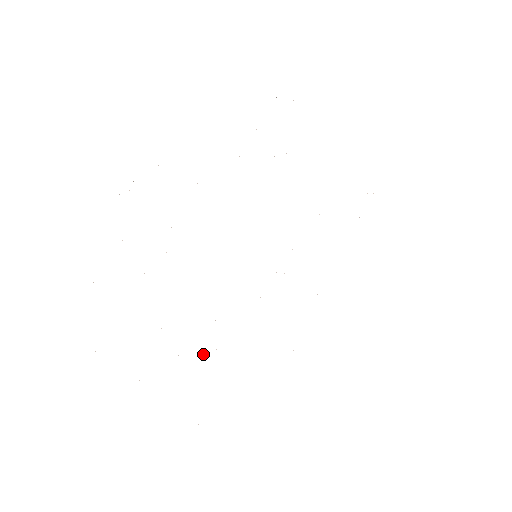
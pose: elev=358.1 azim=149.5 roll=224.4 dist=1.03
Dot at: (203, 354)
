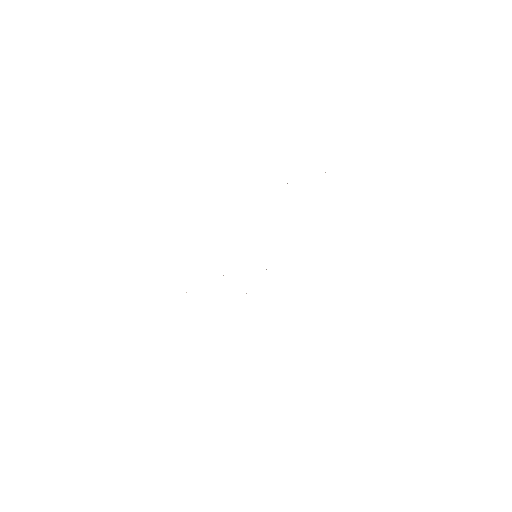
Dot at: occluded
